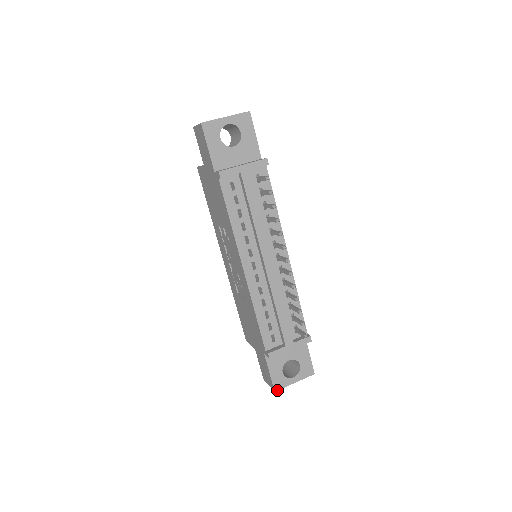
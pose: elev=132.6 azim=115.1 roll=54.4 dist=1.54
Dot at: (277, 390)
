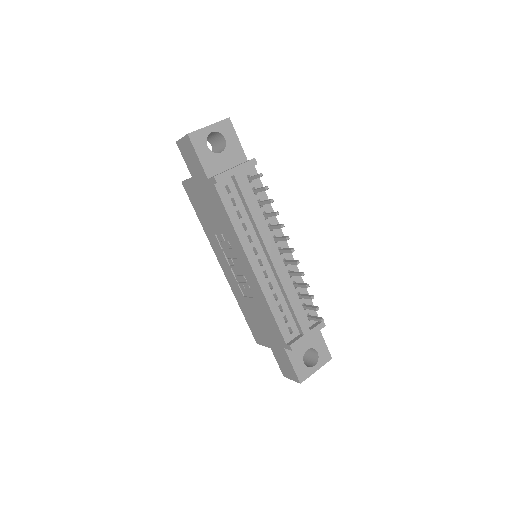
Dot at: (302, 381)
